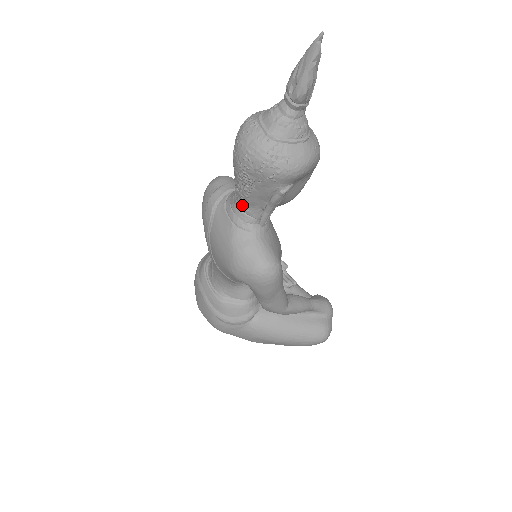
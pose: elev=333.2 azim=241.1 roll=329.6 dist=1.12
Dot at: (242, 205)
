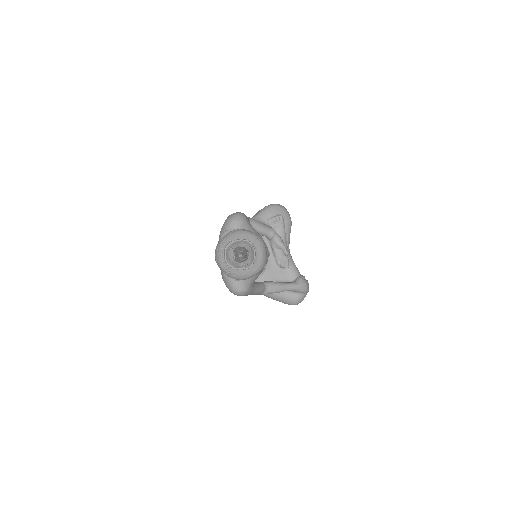
Dot at: occluded
